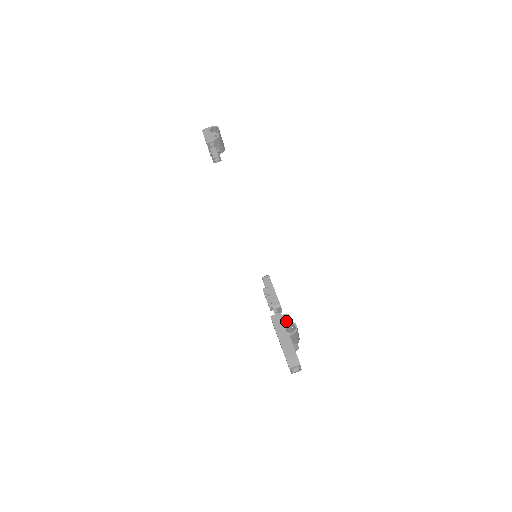
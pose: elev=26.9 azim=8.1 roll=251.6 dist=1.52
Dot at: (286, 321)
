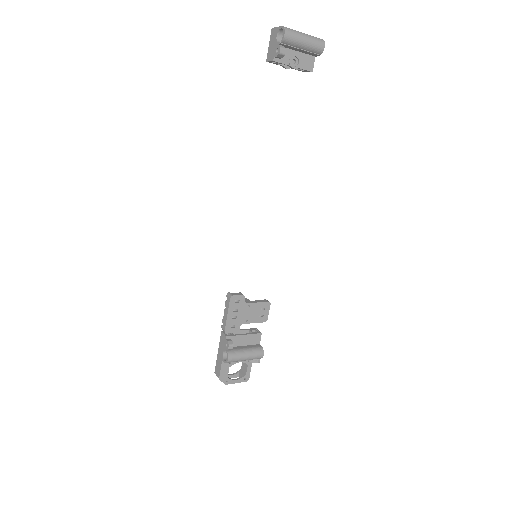
Dot at: (225, 347)
